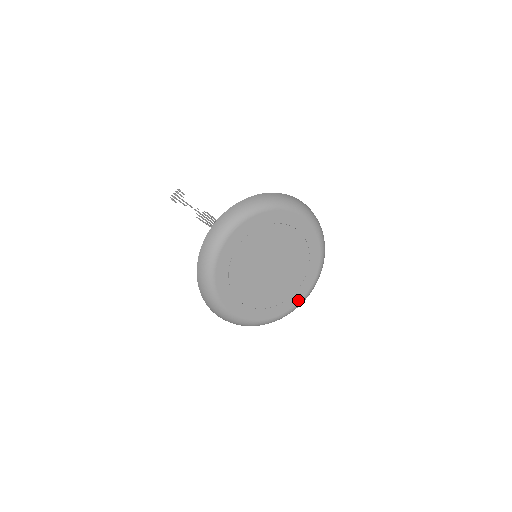
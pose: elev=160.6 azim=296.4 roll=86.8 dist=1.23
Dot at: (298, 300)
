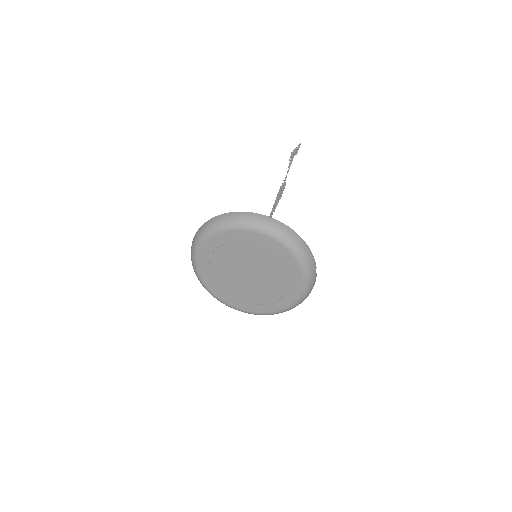
Dot at: (284, 306)
